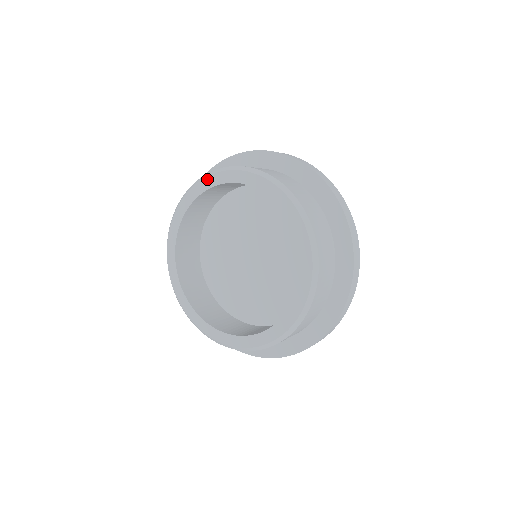
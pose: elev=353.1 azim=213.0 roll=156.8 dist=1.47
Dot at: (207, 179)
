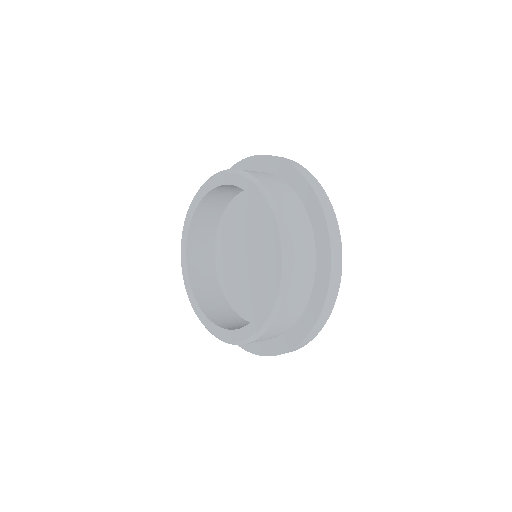
Dot at: (256, 189)
